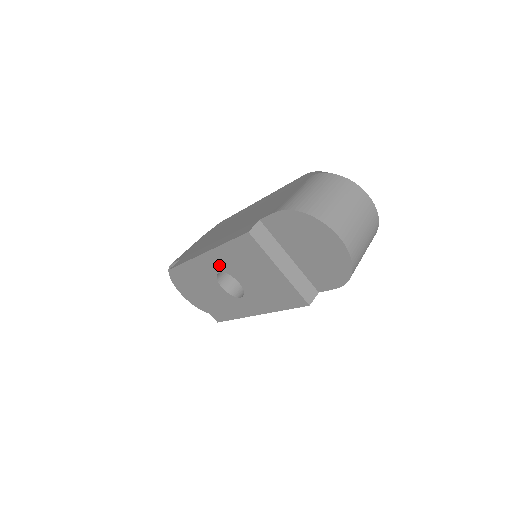
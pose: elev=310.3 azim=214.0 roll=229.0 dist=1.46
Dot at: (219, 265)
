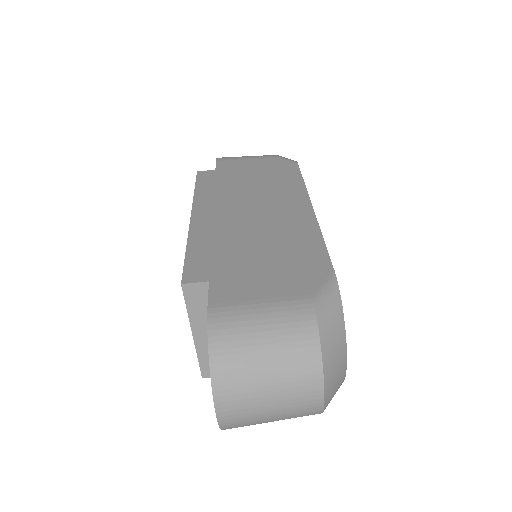
Dot at: occluded
